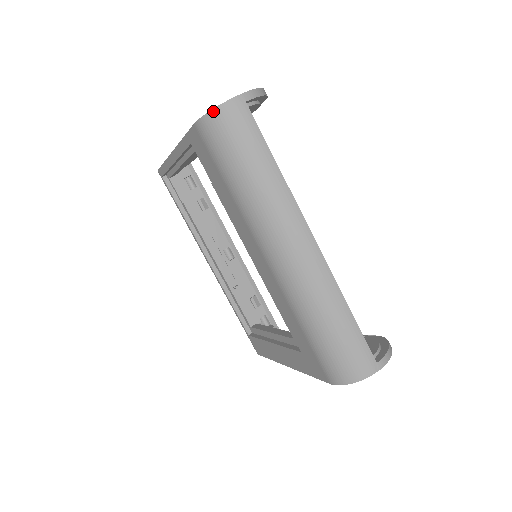
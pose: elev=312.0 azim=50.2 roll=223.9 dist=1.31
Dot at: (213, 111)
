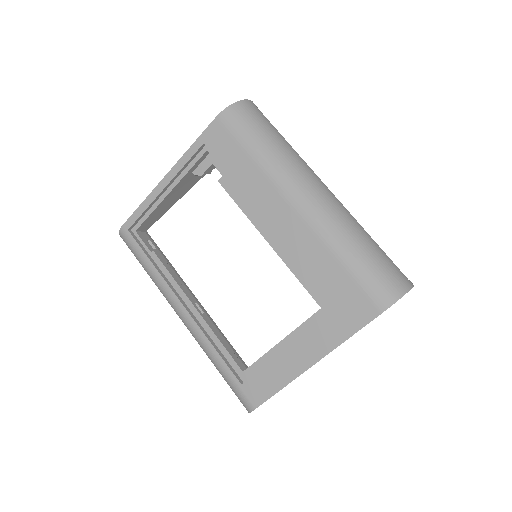
Dot at: (236, 103)
